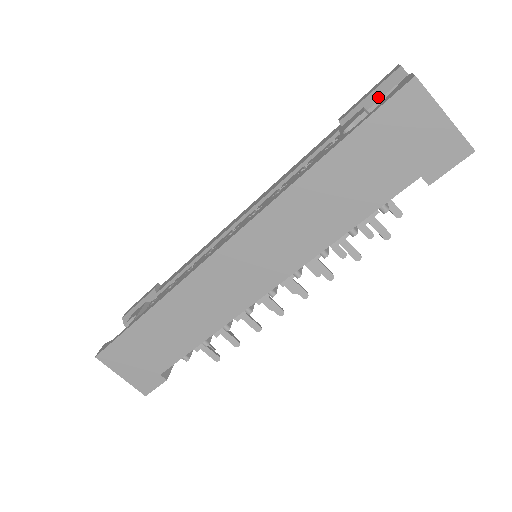
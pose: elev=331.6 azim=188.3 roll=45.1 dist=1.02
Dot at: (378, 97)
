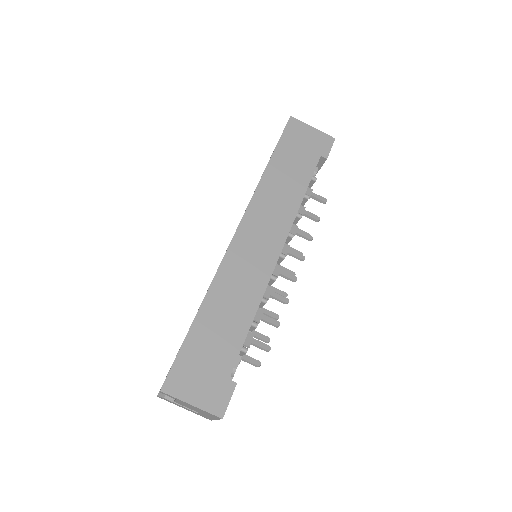
Dot at: occluded
